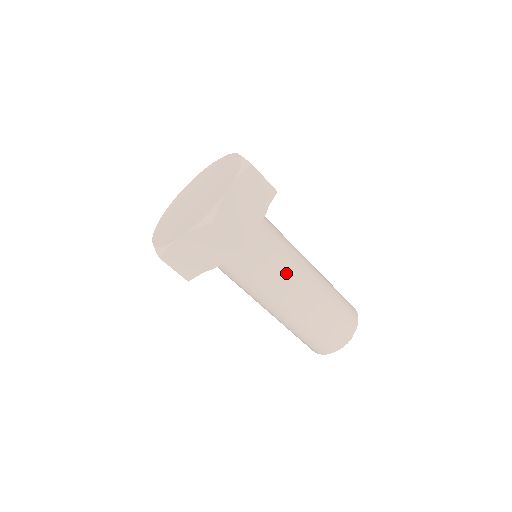
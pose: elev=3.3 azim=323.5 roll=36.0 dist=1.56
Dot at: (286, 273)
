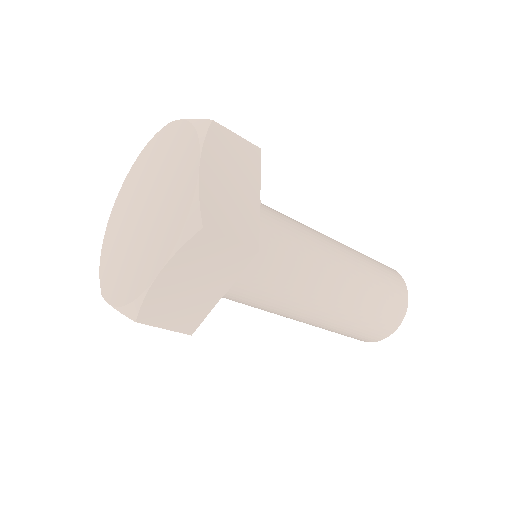
Dot at: (287, 303)
